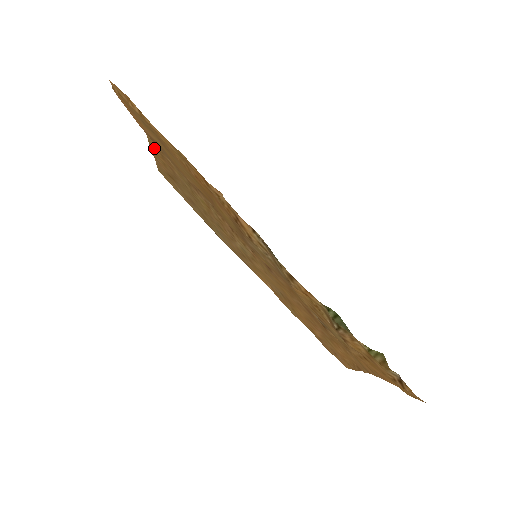
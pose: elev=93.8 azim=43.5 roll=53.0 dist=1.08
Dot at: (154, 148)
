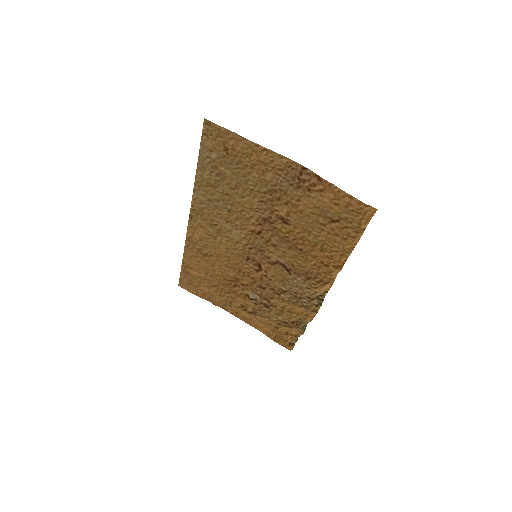
Dot at: (267, 155)
